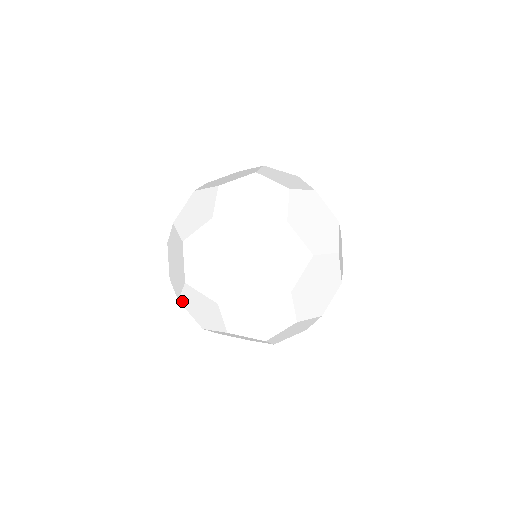
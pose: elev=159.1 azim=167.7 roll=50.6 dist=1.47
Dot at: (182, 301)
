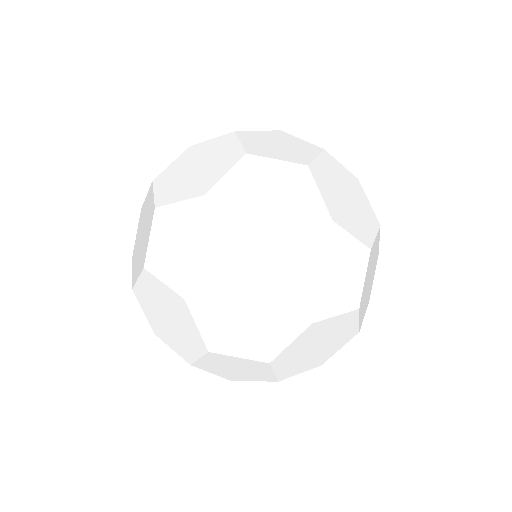
Dot at: (150, 262)
